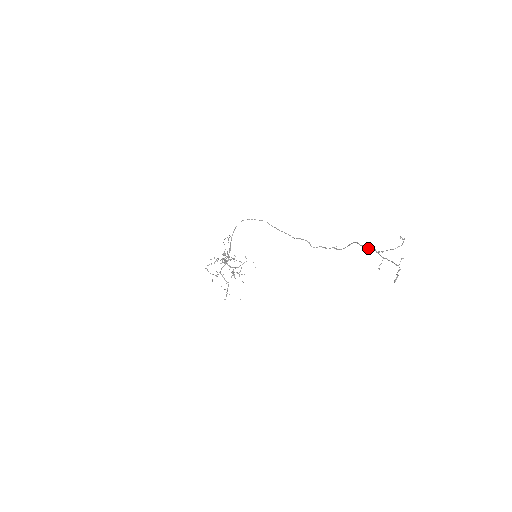
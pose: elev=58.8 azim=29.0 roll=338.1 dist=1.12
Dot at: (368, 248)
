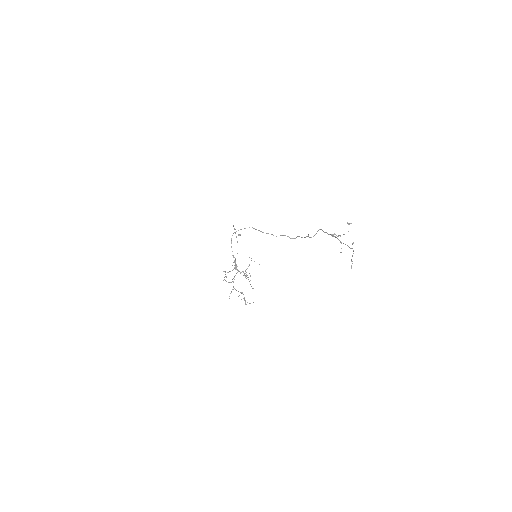
Dot at: occluded
